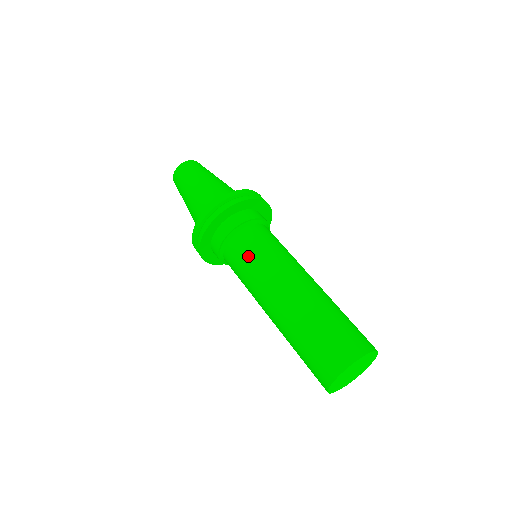
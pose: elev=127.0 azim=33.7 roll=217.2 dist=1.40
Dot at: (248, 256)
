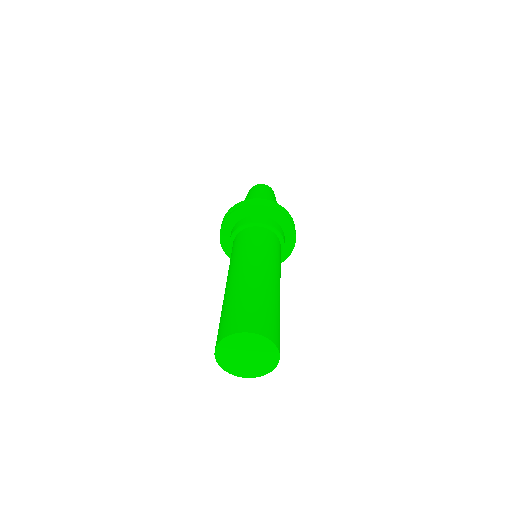
Dot at: (252, 240)
